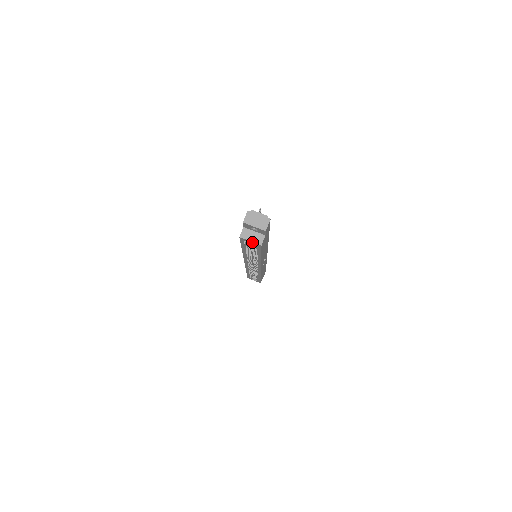
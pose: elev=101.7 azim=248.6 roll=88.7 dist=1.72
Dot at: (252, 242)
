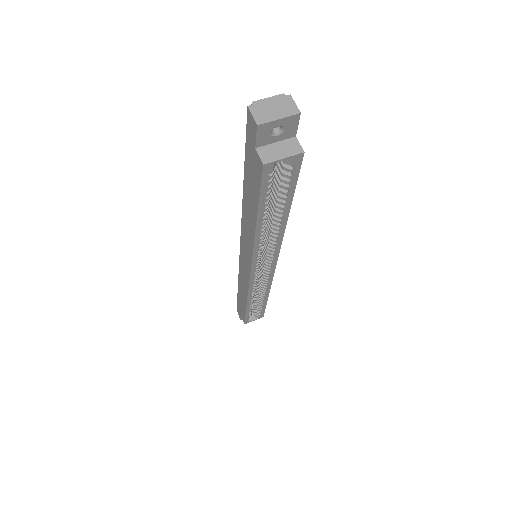
Dot at: occluded
